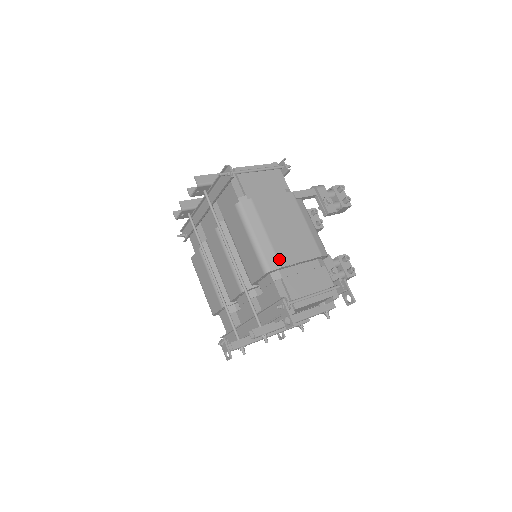
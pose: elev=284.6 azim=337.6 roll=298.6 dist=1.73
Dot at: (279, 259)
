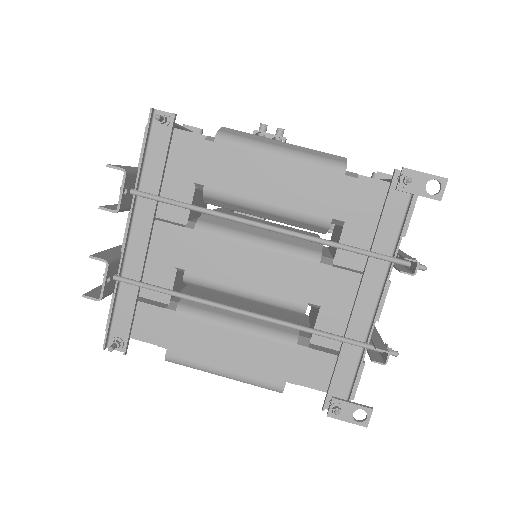
Dot at: occluded
